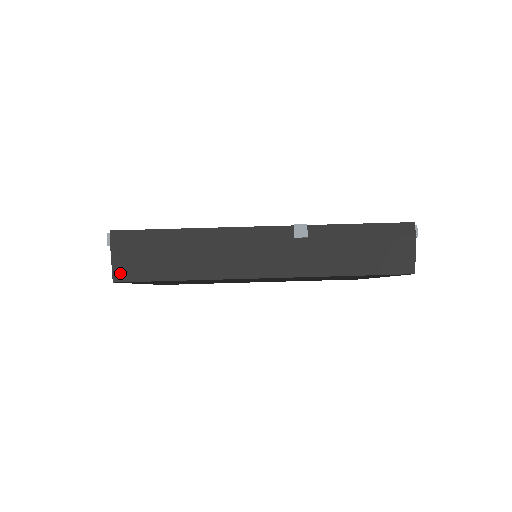
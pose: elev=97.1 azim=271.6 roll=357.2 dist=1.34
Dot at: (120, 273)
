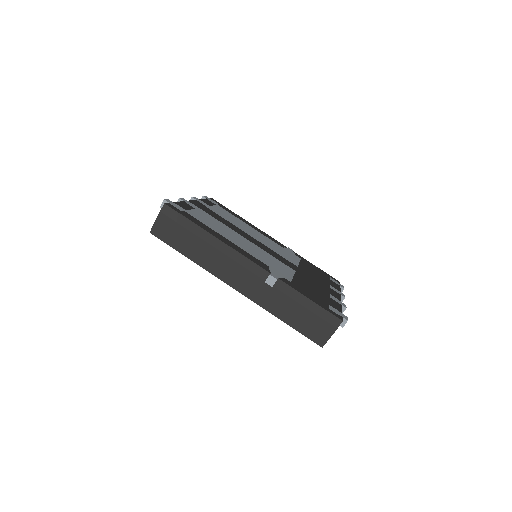
Dot at: (156, 231)
